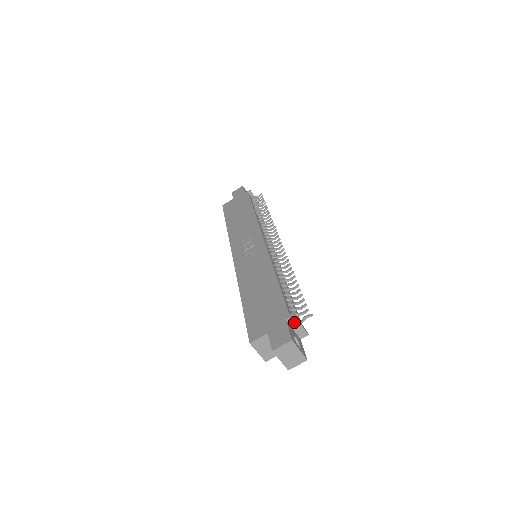
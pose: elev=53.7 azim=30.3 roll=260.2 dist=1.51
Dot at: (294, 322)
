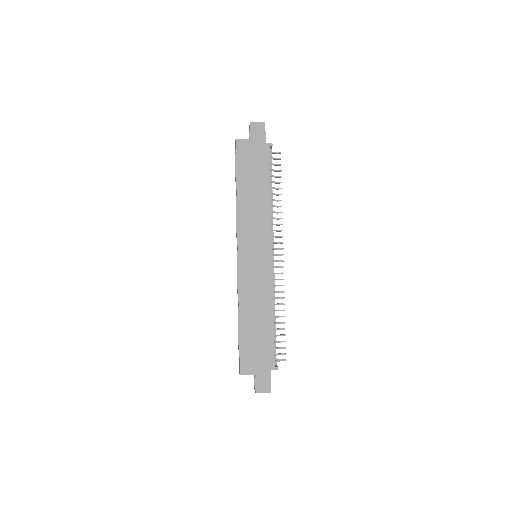
Dot at: occluded
